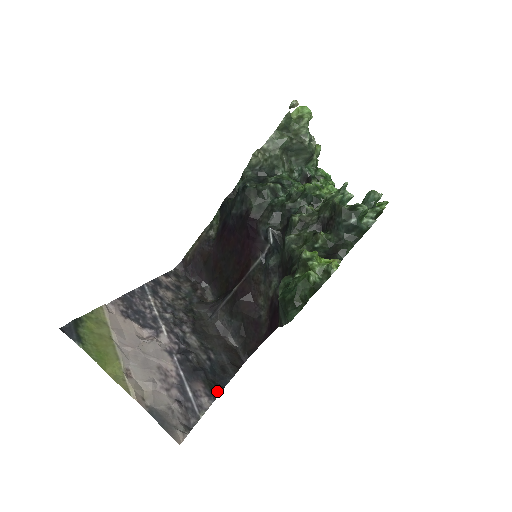
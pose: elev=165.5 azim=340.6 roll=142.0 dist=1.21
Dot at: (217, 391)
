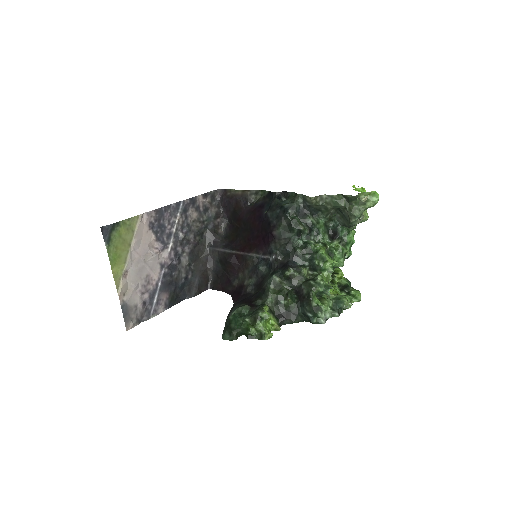
Dot at: (174, 303)
